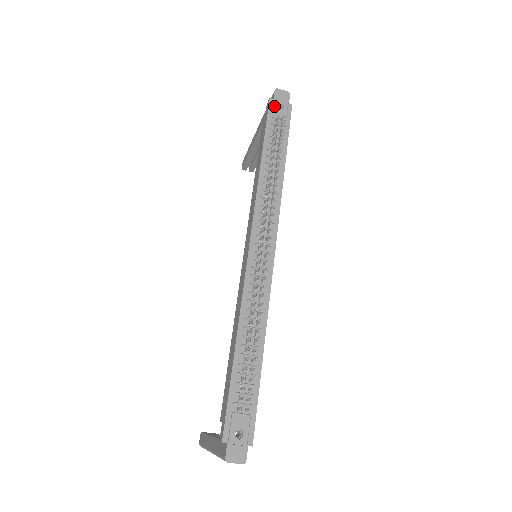
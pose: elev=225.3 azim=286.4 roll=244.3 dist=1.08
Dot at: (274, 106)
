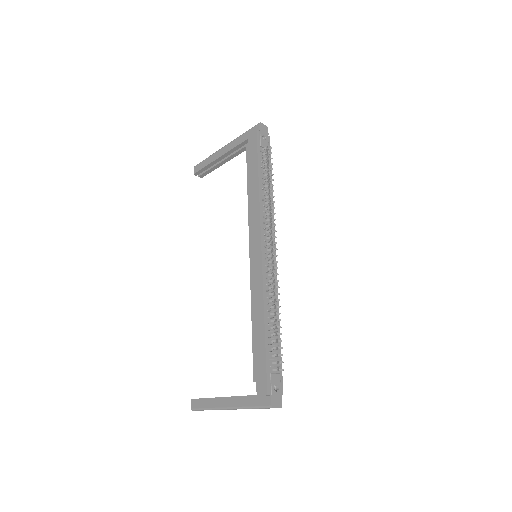
Dot at: (261, 137)
